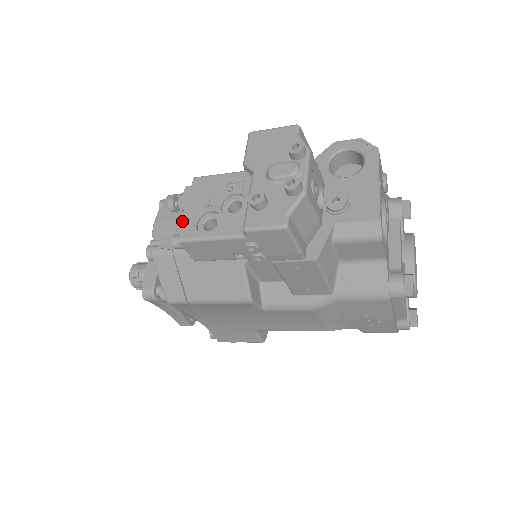
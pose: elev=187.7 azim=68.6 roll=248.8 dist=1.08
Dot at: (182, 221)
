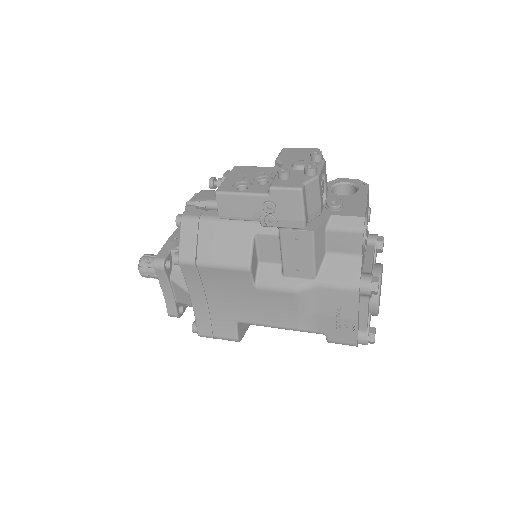
Dot at: (221, 183)
